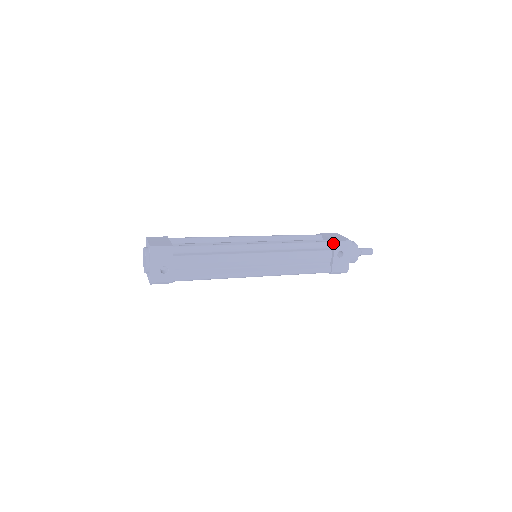
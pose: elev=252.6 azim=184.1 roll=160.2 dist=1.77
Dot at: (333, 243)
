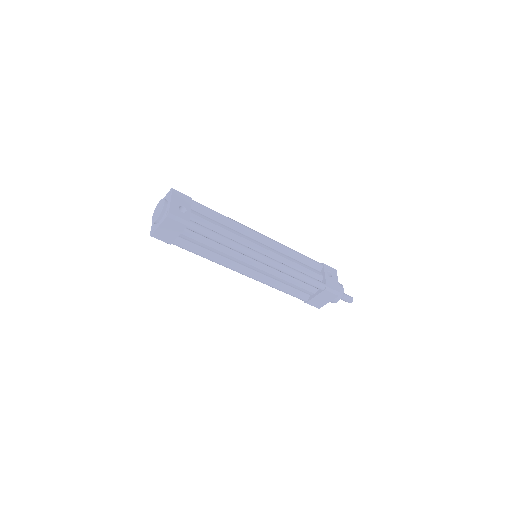
Dot at: (321, 263)
